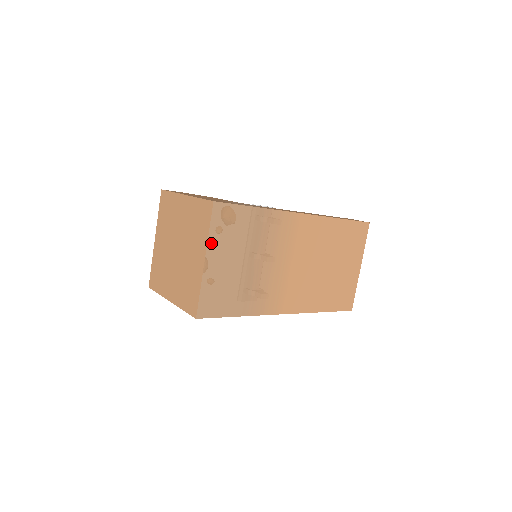
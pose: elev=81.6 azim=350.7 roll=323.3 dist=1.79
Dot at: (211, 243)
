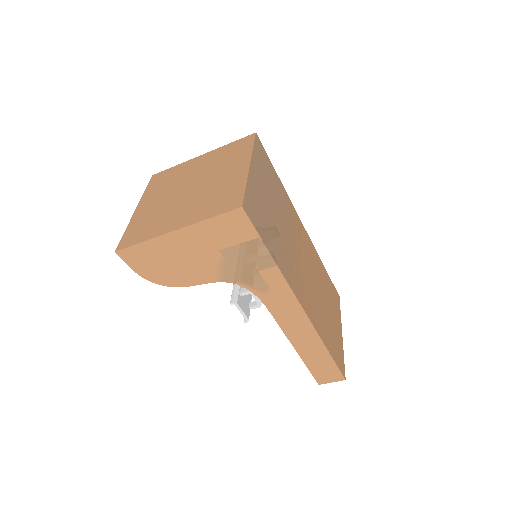
Dot at: (254, 159)
